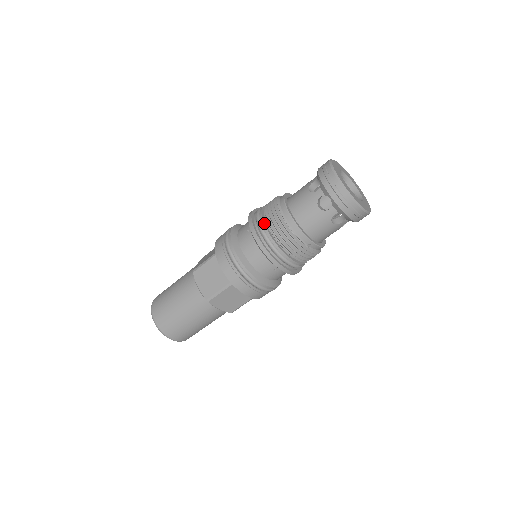
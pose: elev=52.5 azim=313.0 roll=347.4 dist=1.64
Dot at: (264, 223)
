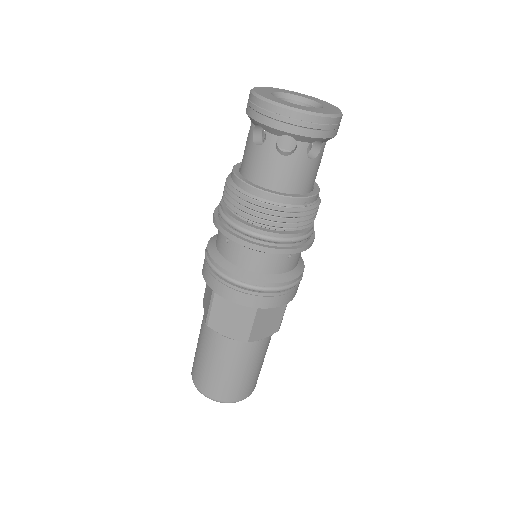
Dot at: (238, 220)
